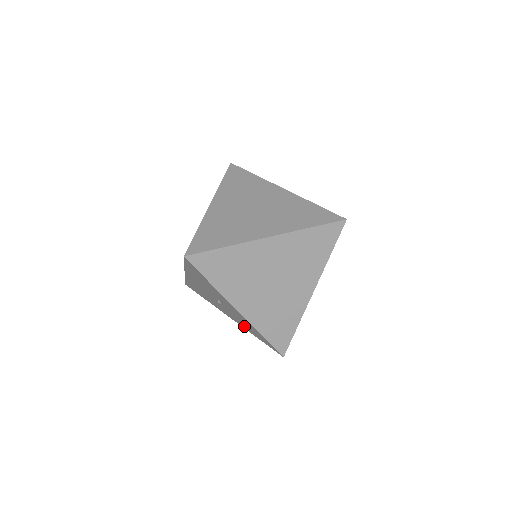
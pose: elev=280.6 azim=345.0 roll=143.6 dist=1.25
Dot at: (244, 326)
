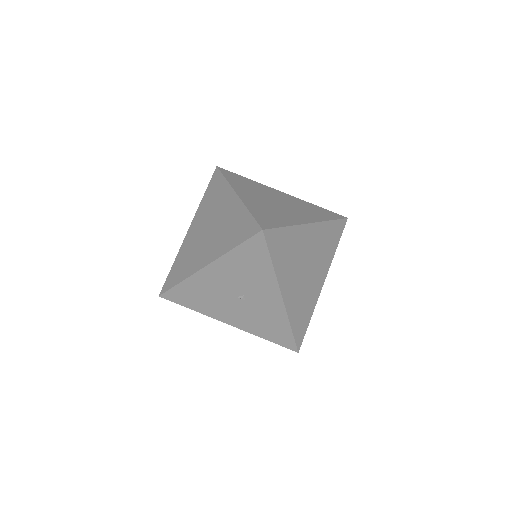
Dot at: (254, 327)
